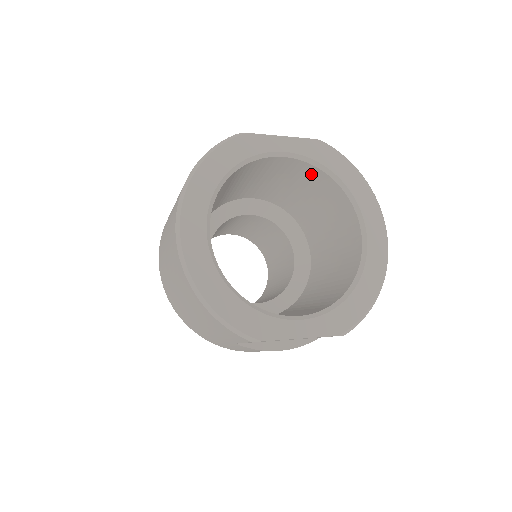
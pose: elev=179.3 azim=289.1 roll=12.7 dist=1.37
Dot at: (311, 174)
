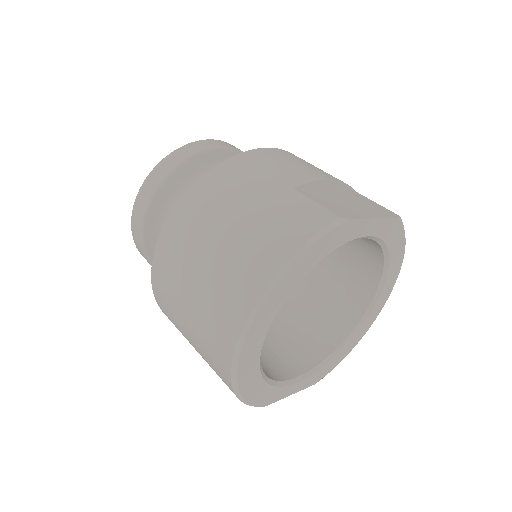
Dot at: (367, 238)
